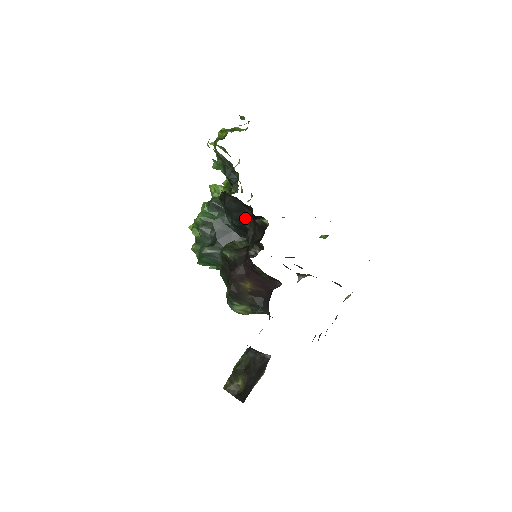
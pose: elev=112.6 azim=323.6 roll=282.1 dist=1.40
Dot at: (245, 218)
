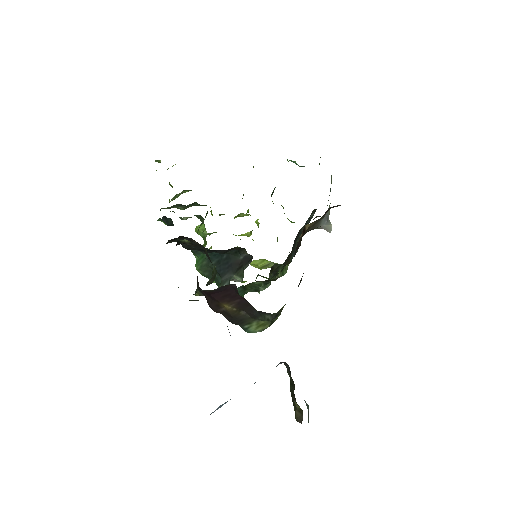
Dot at: (197, 245)
